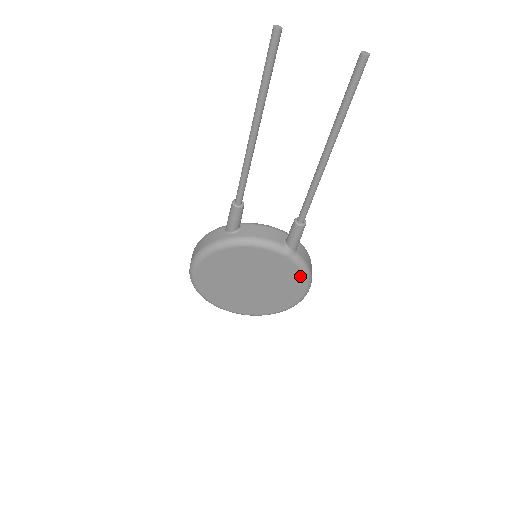
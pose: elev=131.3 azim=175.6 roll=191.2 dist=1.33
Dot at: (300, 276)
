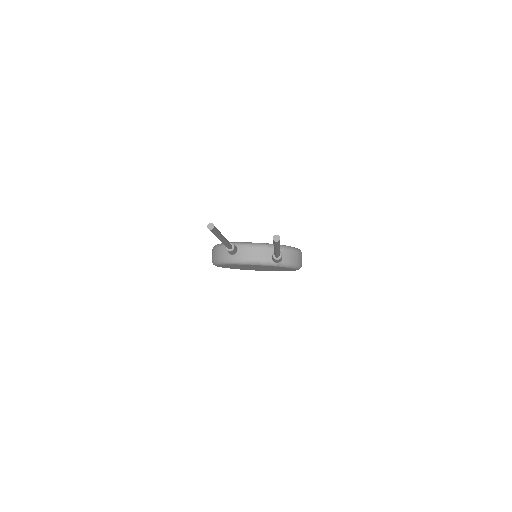
Dot at: (290, 268)
